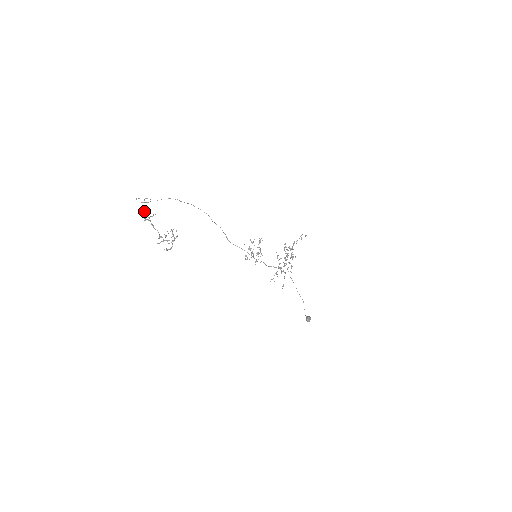
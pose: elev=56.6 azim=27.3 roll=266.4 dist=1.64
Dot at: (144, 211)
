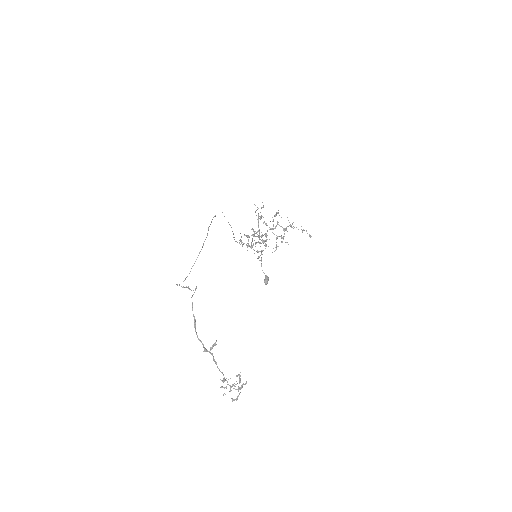
Dot at: occluded
